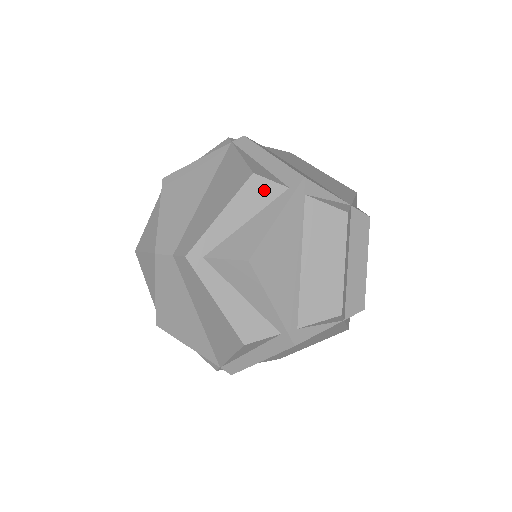
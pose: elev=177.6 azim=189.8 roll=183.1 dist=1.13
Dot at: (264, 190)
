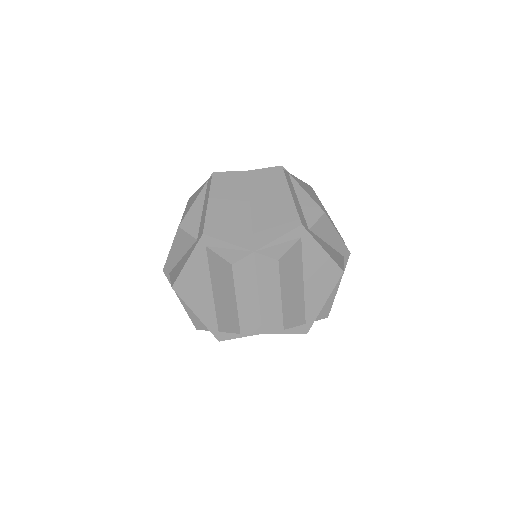
Dot at: (186, 239)
